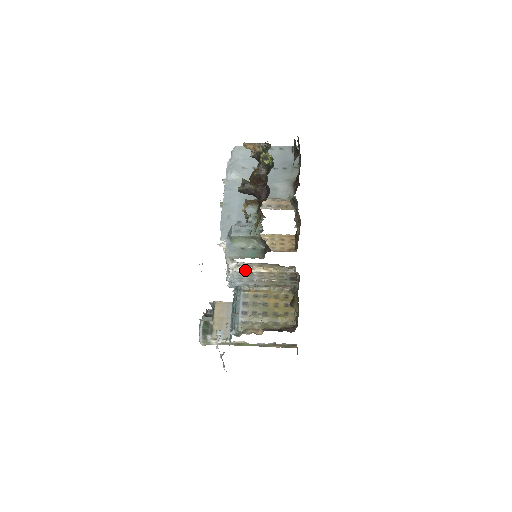
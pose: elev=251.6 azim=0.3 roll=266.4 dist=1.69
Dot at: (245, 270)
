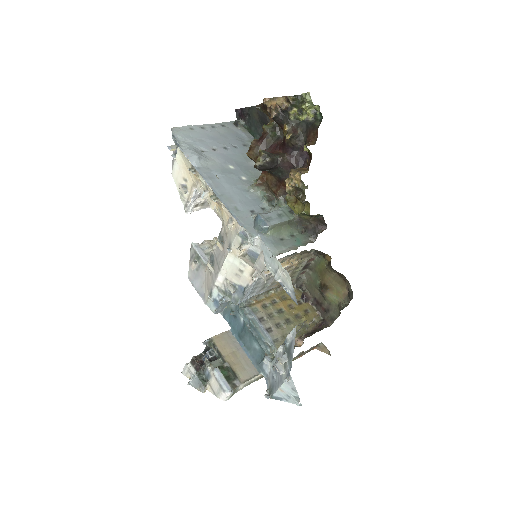
Dot at: (268, 272)
